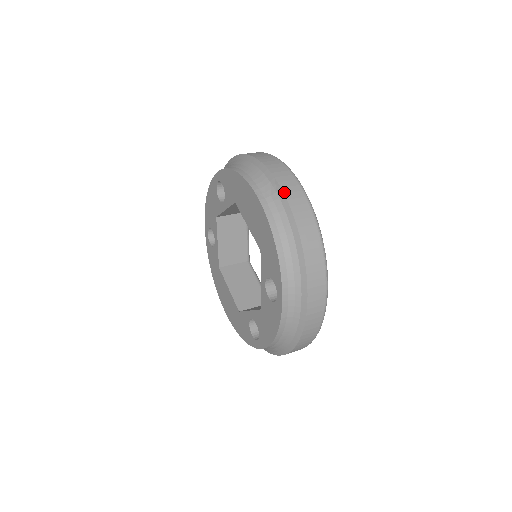
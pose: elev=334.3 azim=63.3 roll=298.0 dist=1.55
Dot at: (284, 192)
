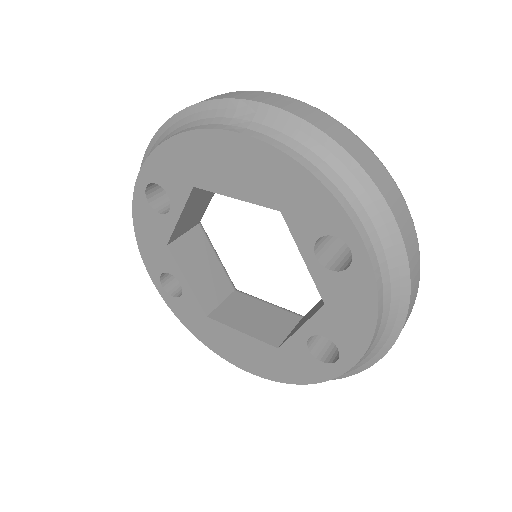
Dot at: (268, 104)
